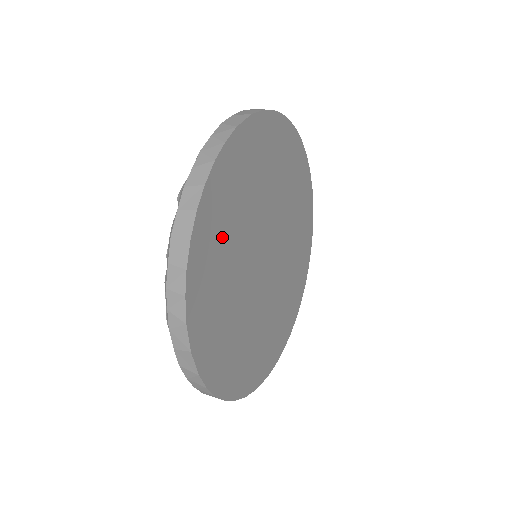
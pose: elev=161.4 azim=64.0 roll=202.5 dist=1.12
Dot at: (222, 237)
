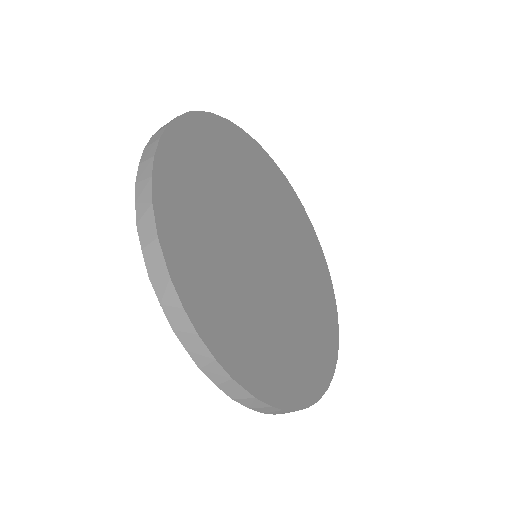
Dot at: (200, 174)
